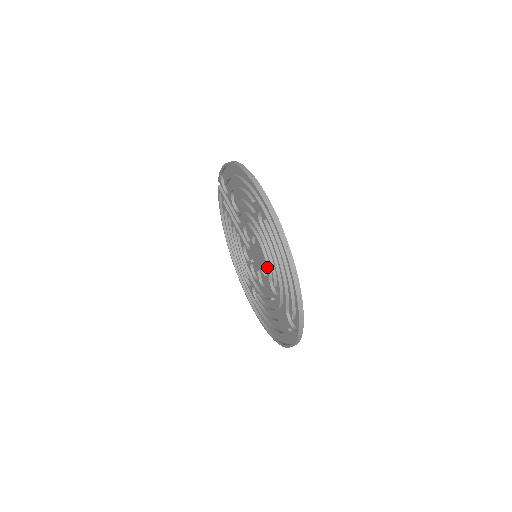
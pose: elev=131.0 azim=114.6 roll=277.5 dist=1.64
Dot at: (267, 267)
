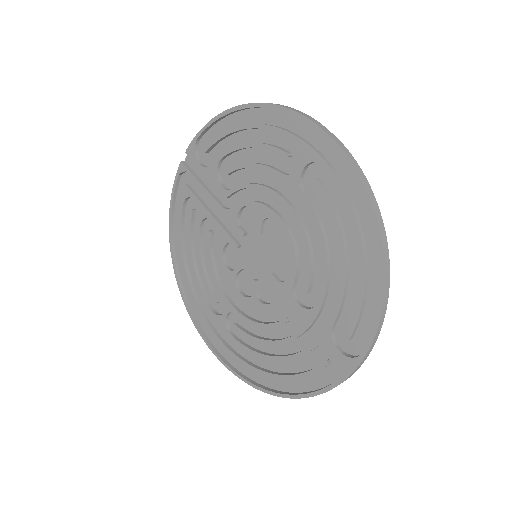
Dot at: (296, 262)
